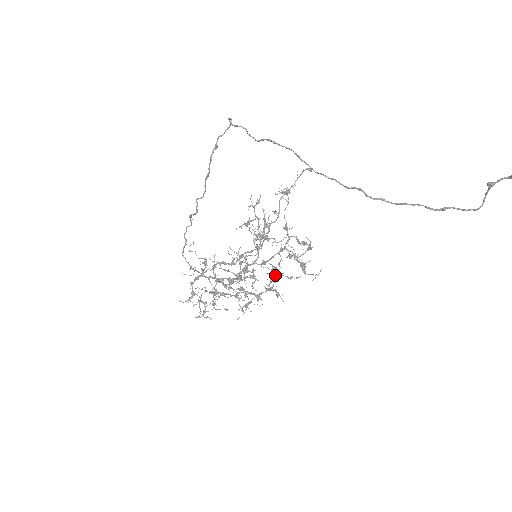
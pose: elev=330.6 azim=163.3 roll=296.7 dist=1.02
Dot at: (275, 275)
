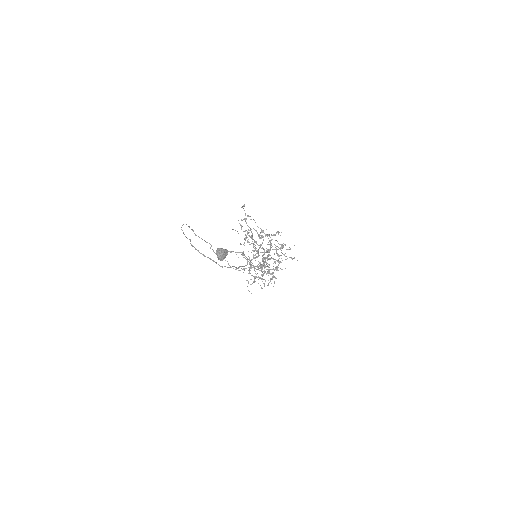
Dot at: occluded
